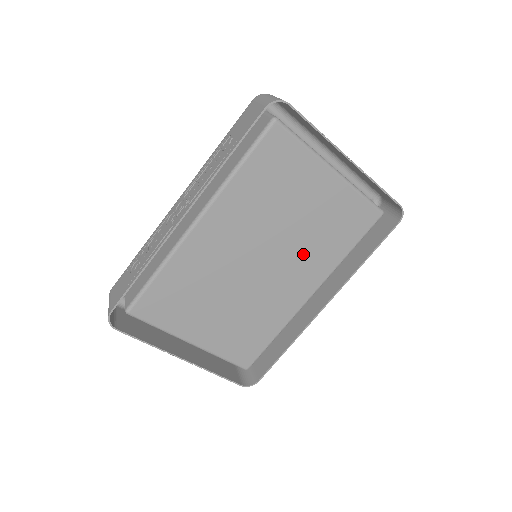
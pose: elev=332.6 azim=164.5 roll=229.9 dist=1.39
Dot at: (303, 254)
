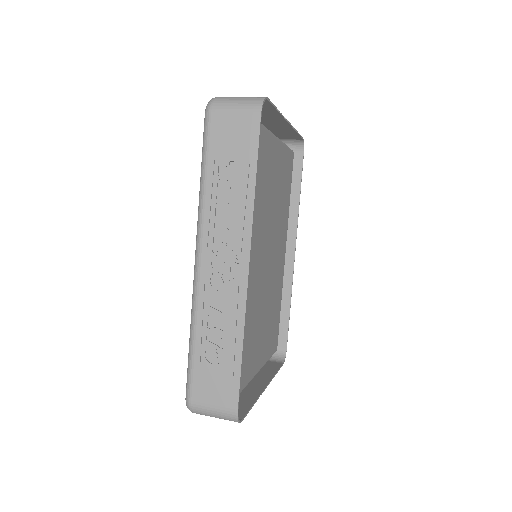
Dot at: (279, 225)
